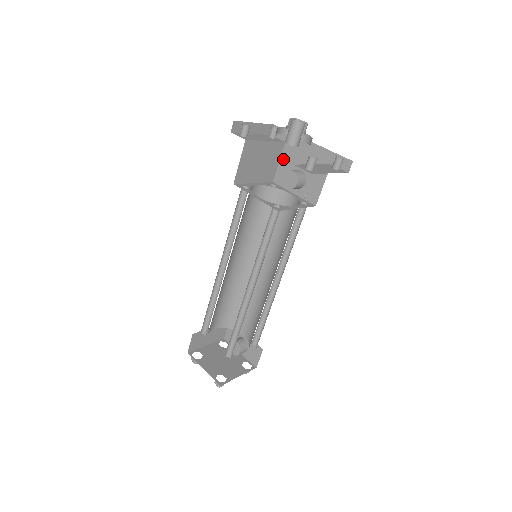
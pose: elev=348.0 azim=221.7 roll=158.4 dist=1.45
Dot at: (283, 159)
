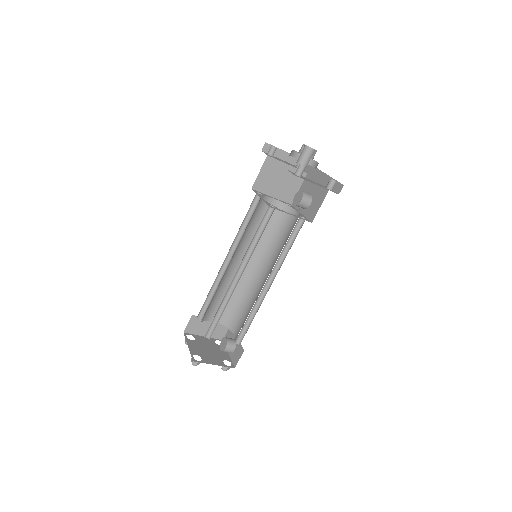
Dot at: (302, 186)
